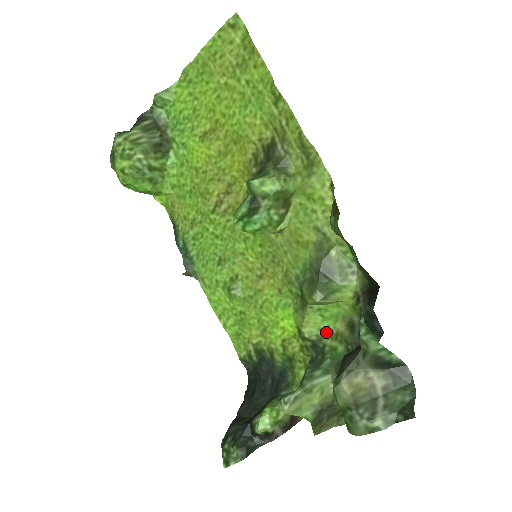
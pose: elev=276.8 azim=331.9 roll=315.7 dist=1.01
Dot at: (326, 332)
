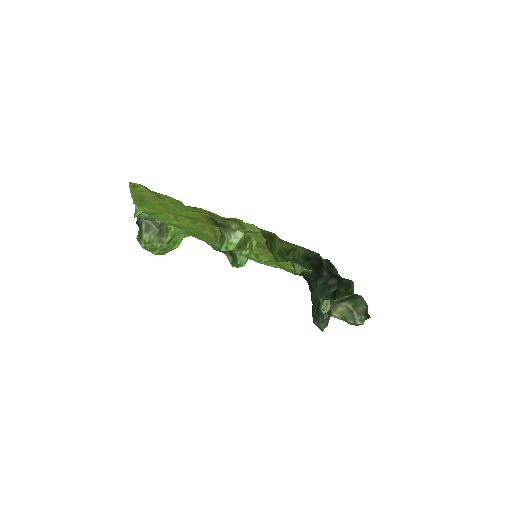
Dot at: occluded
